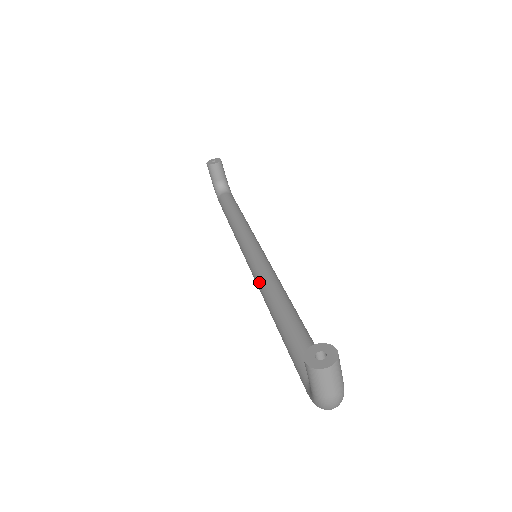
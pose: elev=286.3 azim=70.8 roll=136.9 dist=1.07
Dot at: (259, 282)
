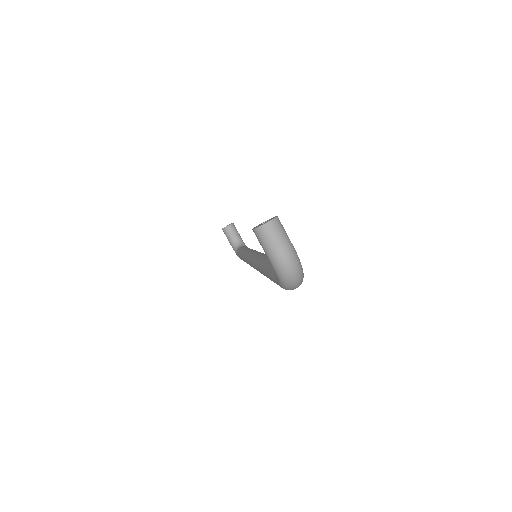
Dot at: (255, 263)
